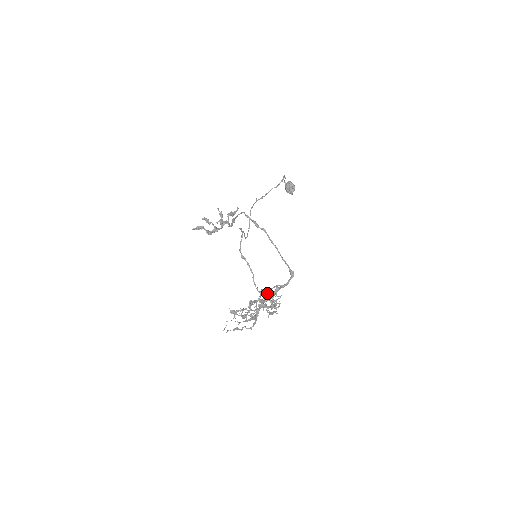
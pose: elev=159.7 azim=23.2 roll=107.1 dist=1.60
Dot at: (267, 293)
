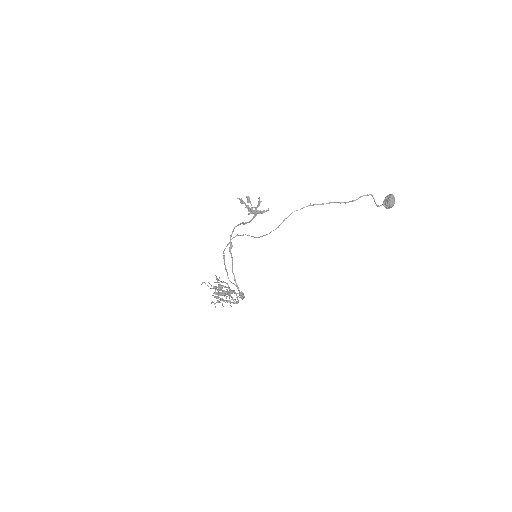
Dot at: (225, 292)
